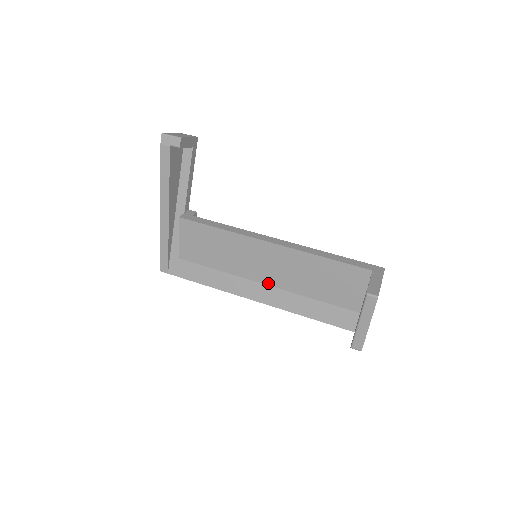
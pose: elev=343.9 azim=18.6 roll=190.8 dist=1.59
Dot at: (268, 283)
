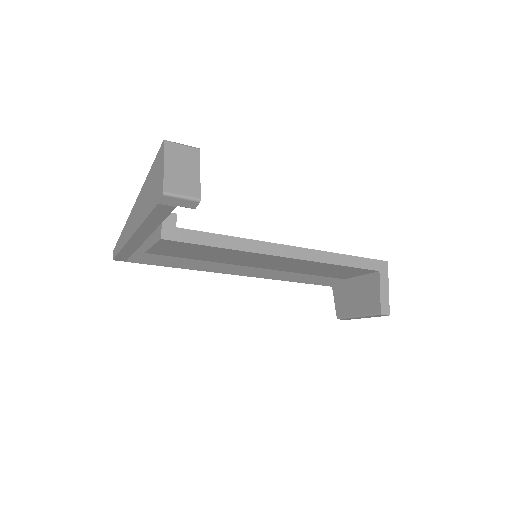
Dot at: (260, 267)
